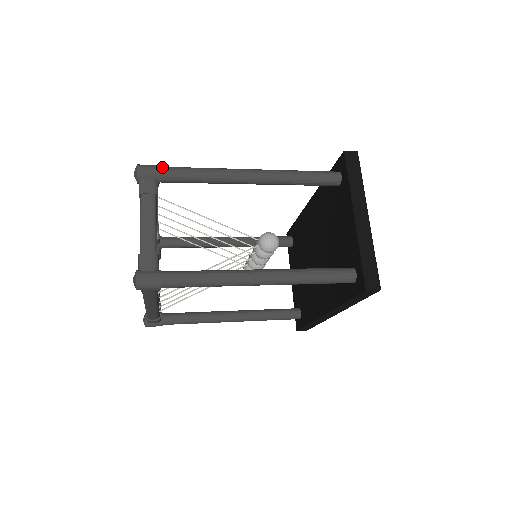
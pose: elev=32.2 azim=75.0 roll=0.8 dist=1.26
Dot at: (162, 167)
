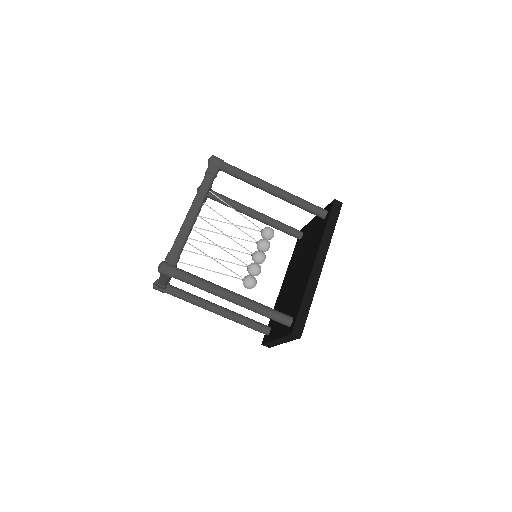
Dot at: occluded
